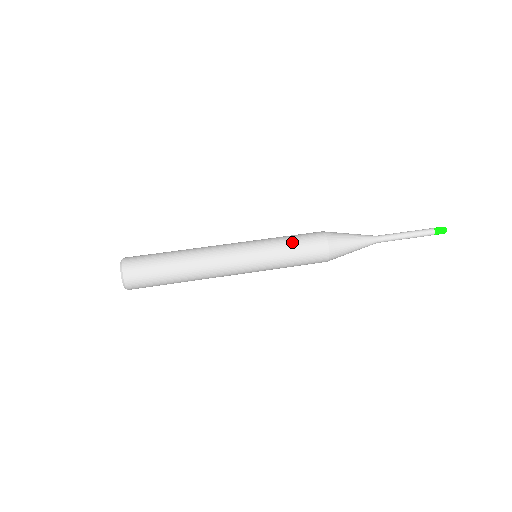
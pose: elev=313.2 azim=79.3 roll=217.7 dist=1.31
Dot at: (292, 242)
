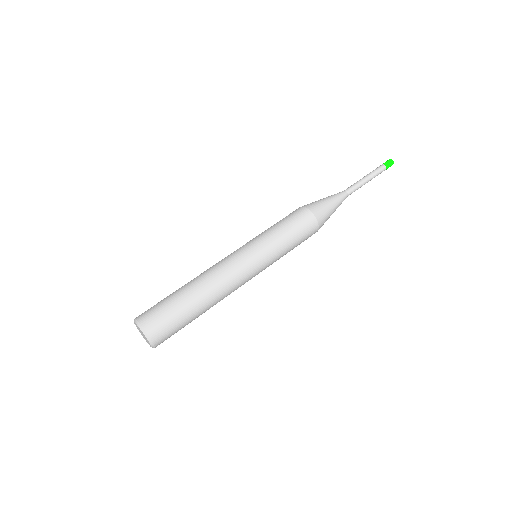
Dot at: (290, 236)
